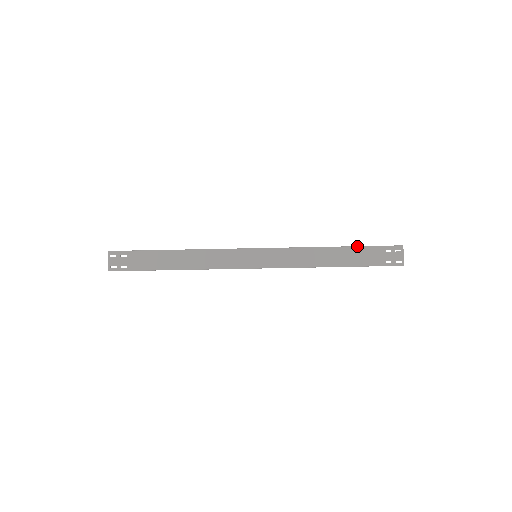
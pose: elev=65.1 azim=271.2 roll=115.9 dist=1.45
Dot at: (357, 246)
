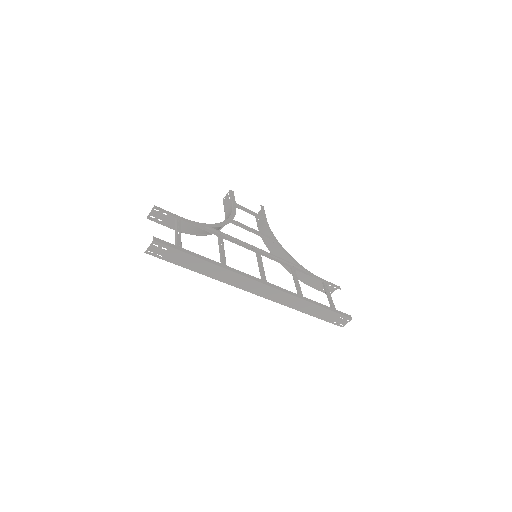
Dot at: (328, 309)
